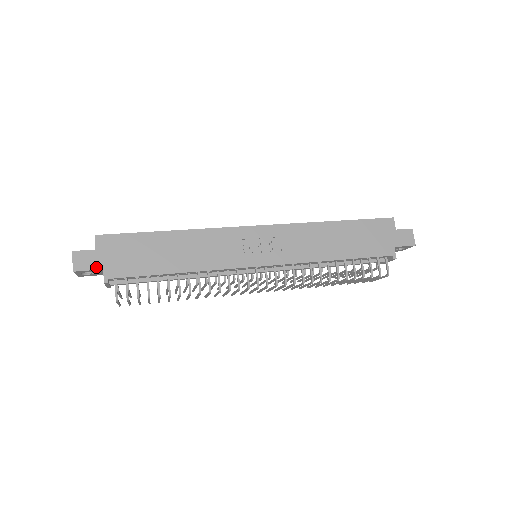
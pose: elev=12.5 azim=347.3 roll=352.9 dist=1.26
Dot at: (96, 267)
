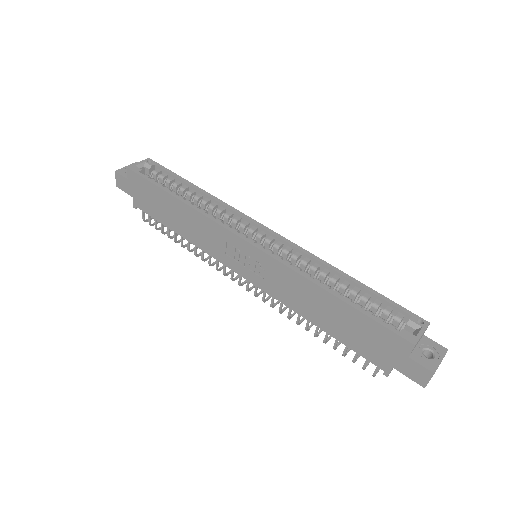
Dot at: (129, 193)
